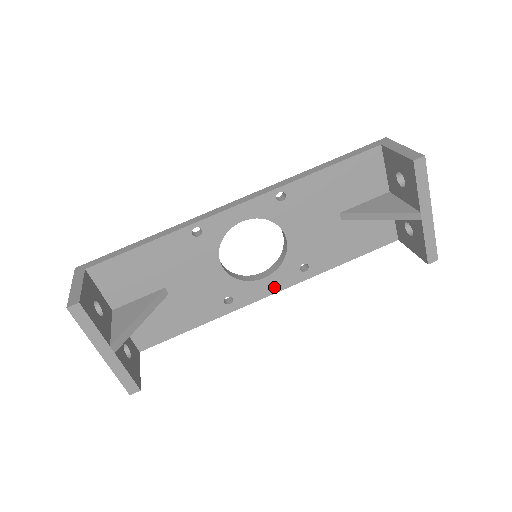
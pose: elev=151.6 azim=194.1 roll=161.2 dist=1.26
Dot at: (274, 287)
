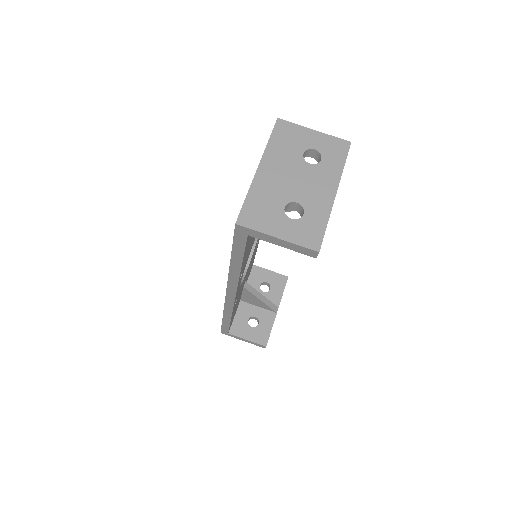
Dot at: occluded
